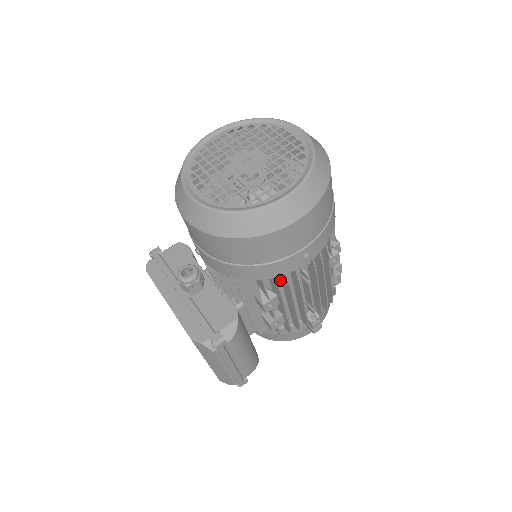
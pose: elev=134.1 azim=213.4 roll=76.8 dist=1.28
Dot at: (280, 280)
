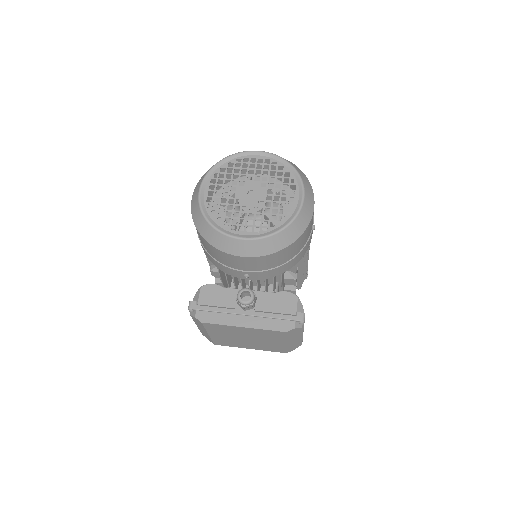
Dot at: occluded
